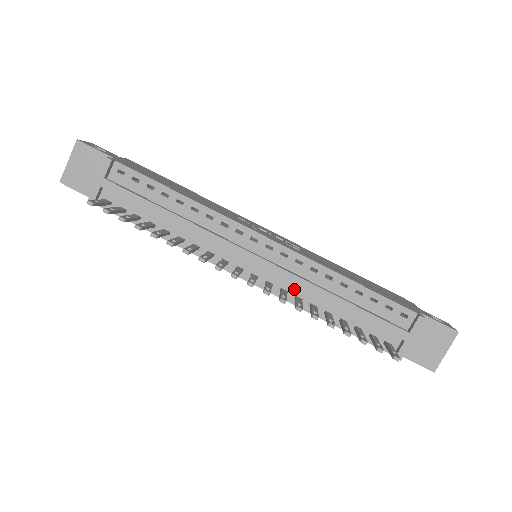
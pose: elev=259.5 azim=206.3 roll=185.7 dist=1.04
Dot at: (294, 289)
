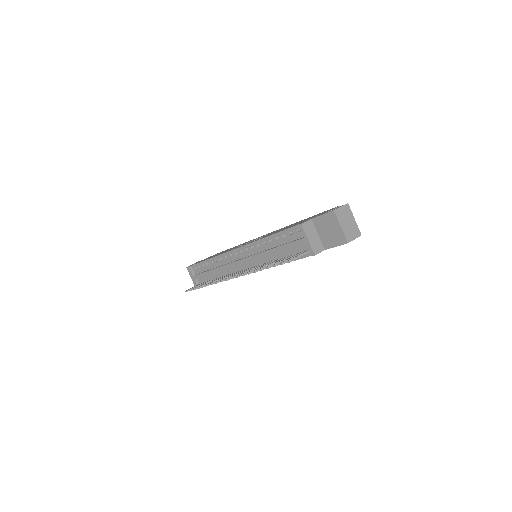
Dot at: (262, 261)
